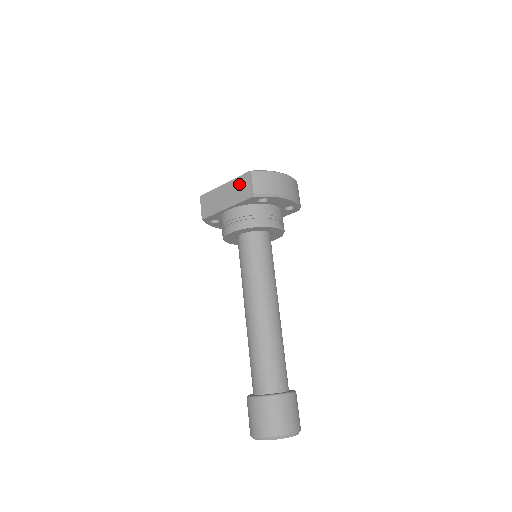
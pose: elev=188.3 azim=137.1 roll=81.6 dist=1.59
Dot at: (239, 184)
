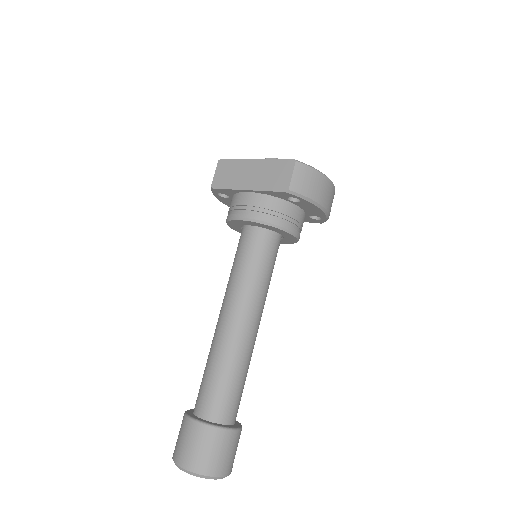
Dot at: (274, 169)
